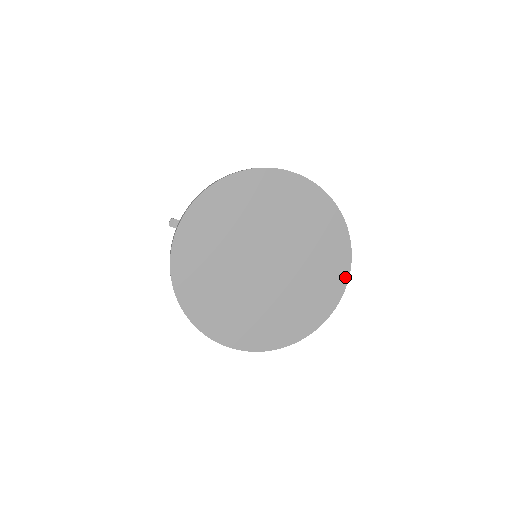
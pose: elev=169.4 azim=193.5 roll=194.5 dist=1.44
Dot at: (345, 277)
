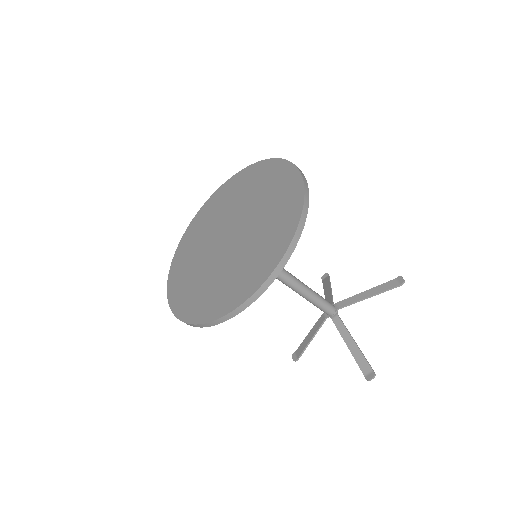
Dot at: (295, 174)
